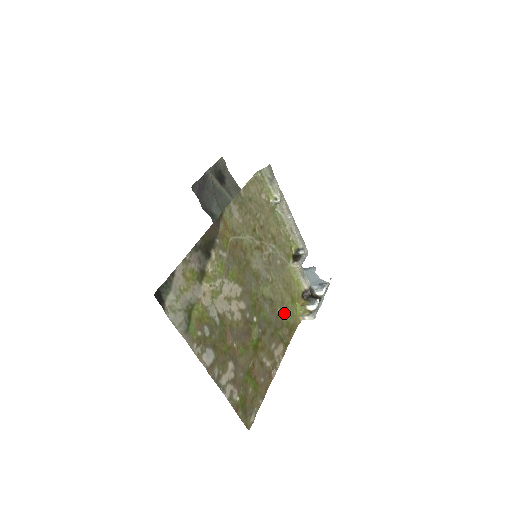
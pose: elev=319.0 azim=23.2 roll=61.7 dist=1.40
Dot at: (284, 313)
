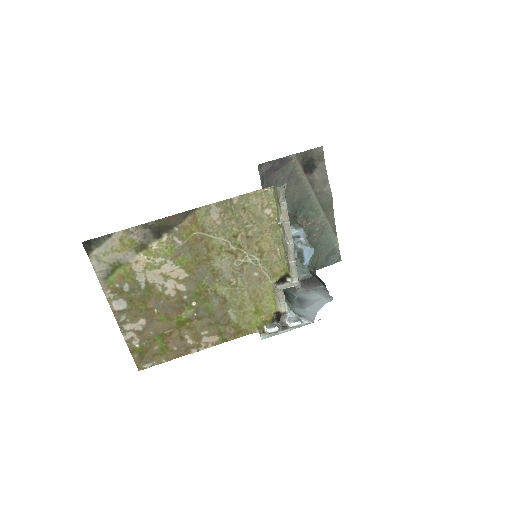
Dot at: (237, 316)
